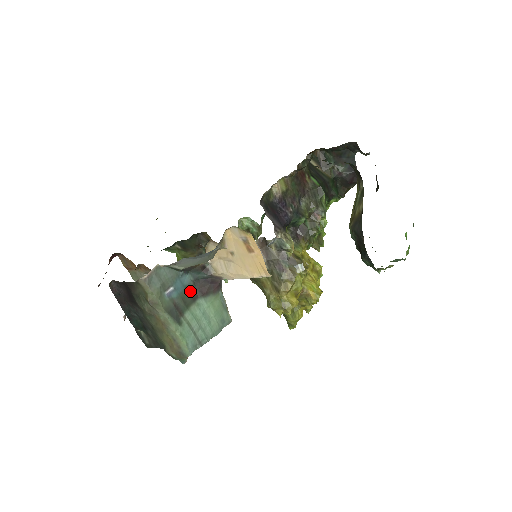
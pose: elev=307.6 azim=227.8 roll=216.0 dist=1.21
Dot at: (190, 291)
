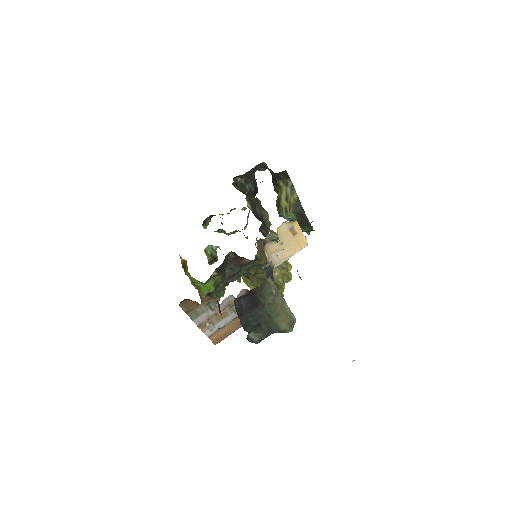
Dot at: occluded
